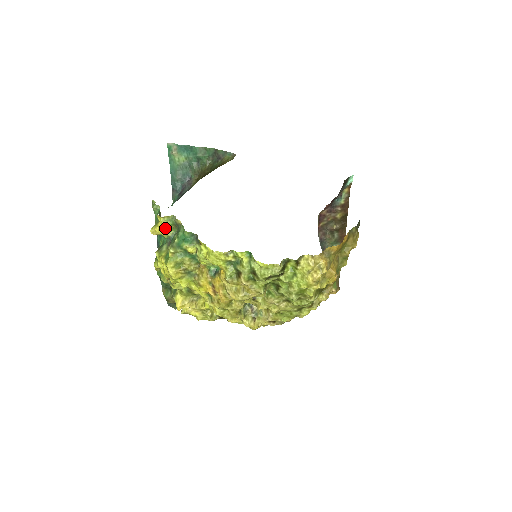
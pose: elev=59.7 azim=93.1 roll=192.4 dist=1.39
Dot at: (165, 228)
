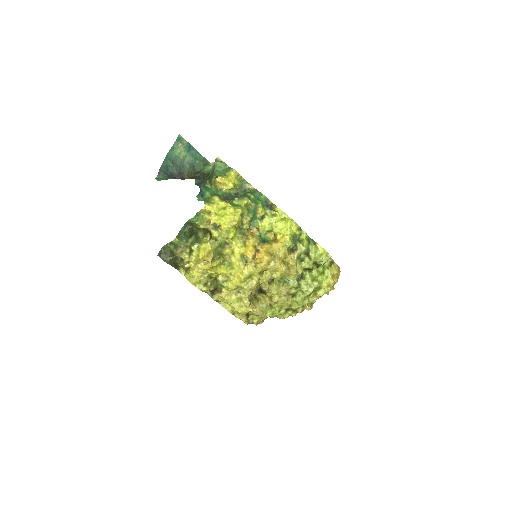
Dot at: (234, 183)
